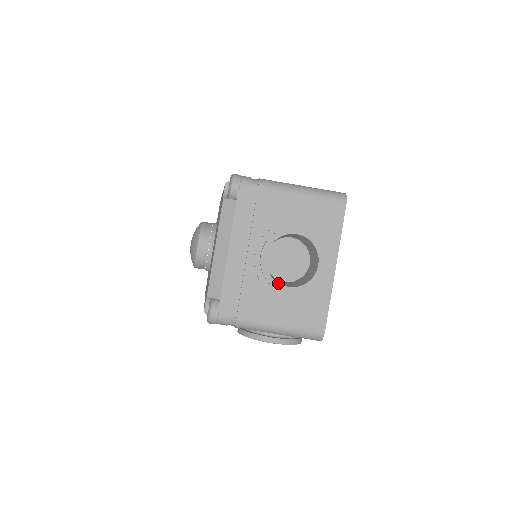
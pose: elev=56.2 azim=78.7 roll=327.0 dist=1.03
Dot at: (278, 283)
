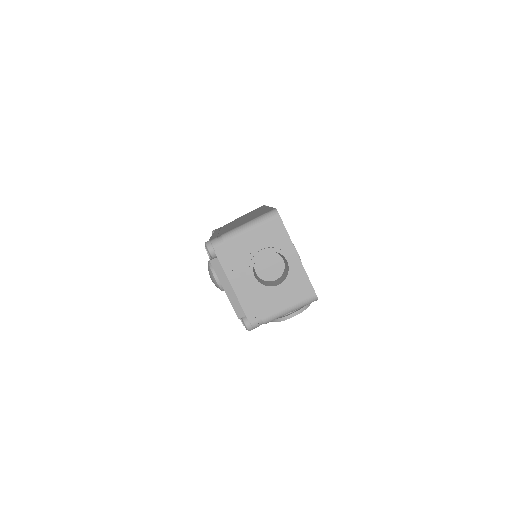
Dot at: (271, 287)
